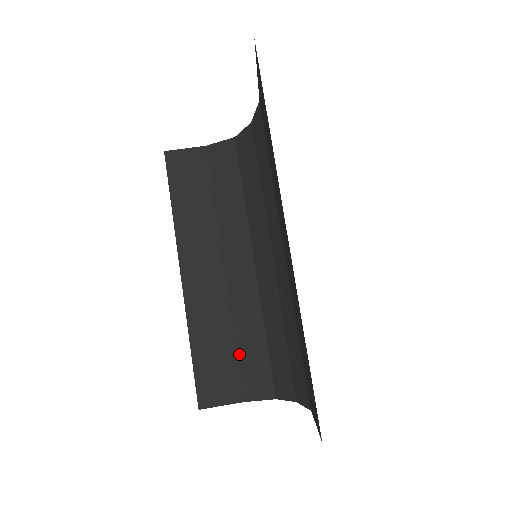
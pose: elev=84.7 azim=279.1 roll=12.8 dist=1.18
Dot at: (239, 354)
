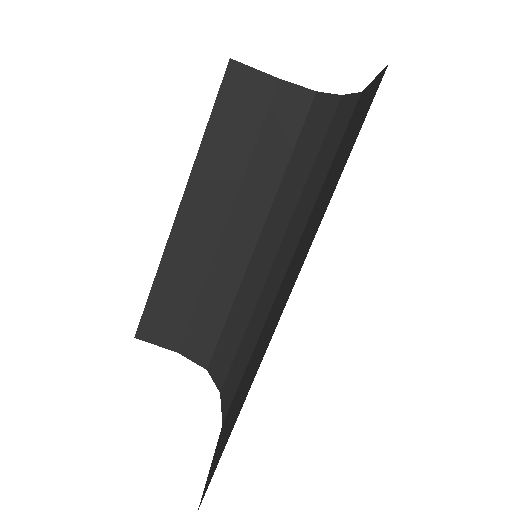
Dot at: (196, 312)
